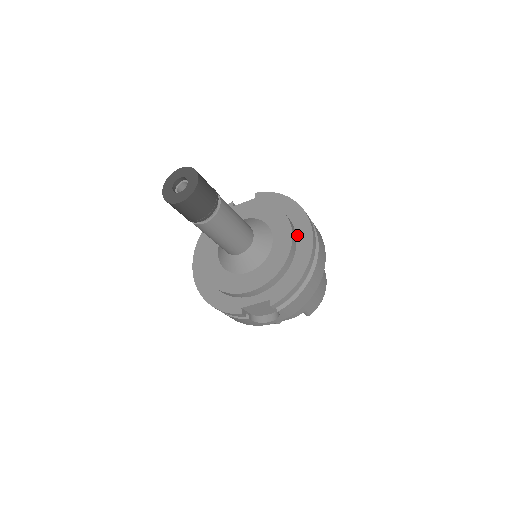
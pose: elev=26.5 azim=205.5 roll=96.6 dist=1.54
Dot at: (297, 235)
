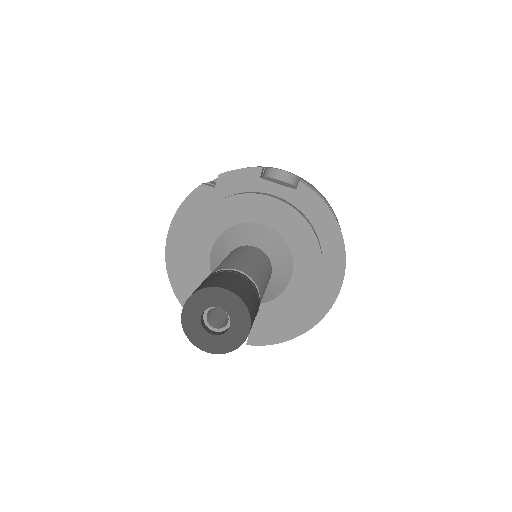
Dot at: (319, 286)
